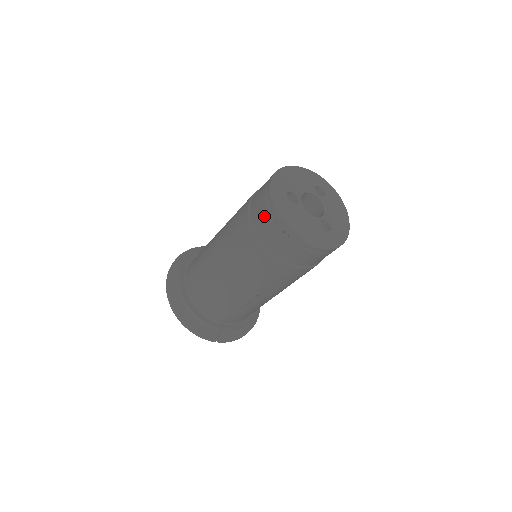
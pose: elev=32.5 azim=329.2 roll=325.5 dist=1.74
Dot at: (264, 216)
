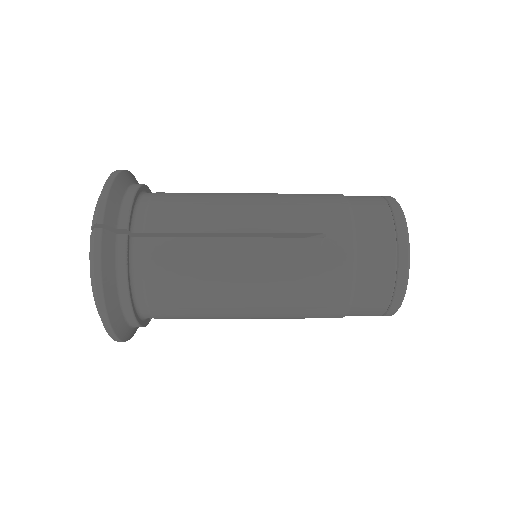
Dot at: (382, 292)
